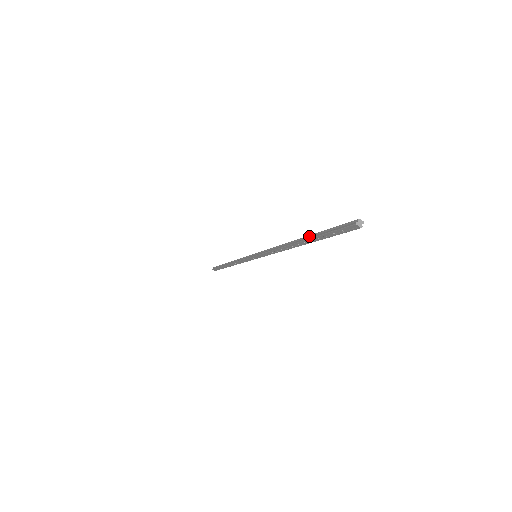
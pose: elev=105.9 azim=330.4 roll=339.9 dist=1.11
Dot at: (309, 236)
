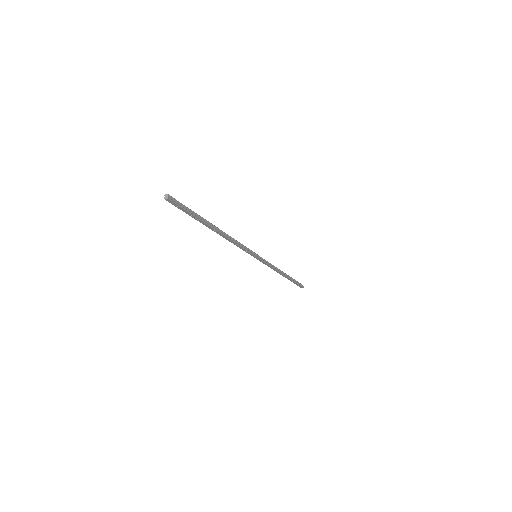
Dot at: (203, 221)
